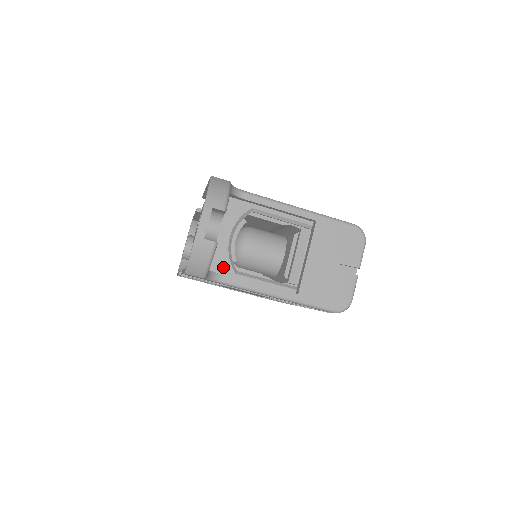
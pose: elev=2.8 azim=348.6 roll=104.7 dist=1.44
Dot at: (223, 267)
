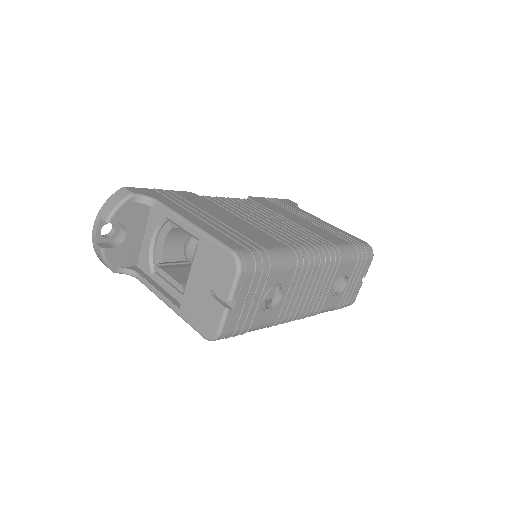
Dot at: (145, 266)
